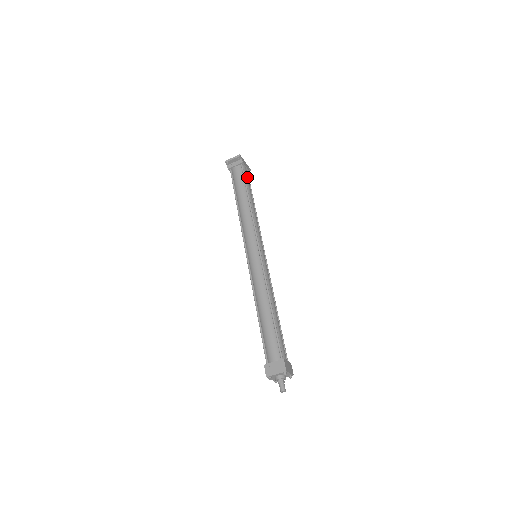
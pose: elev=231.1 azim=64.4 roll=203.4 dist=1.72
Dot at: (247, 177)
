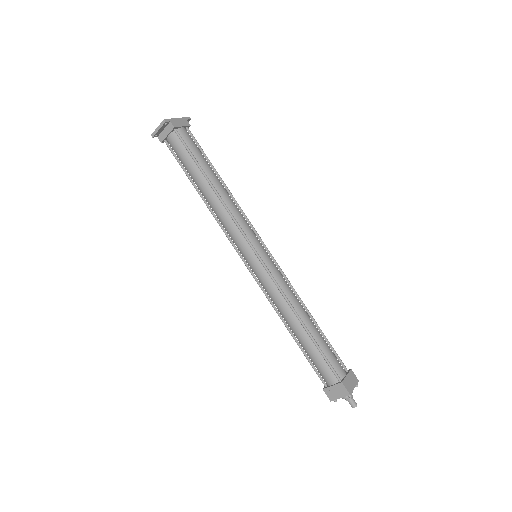
Dot at: (191, 143)
